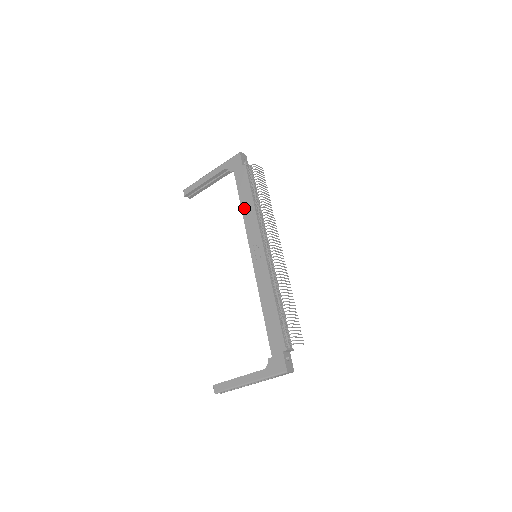
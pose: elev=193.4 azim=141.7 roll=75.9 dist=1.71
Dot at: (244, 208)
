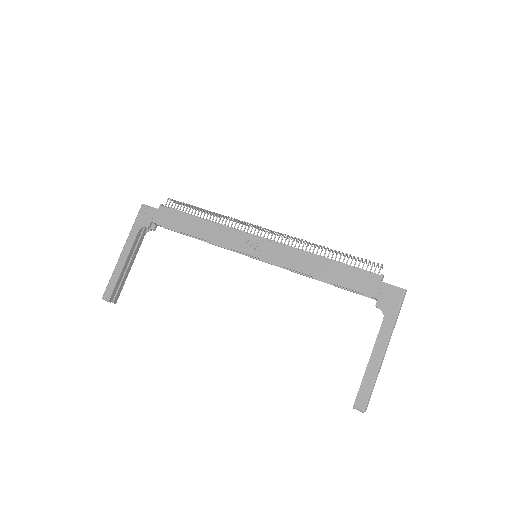
Dot at: (199, 234)
